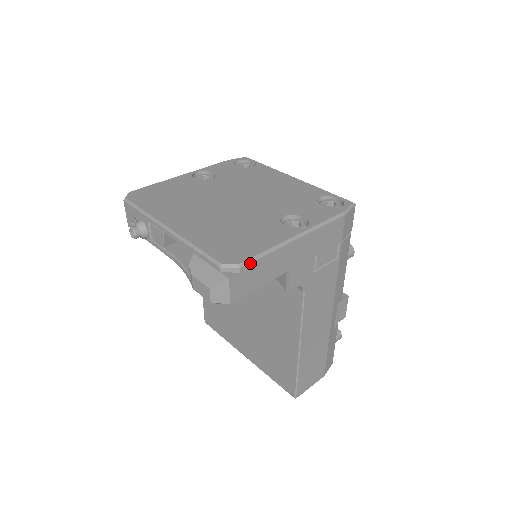
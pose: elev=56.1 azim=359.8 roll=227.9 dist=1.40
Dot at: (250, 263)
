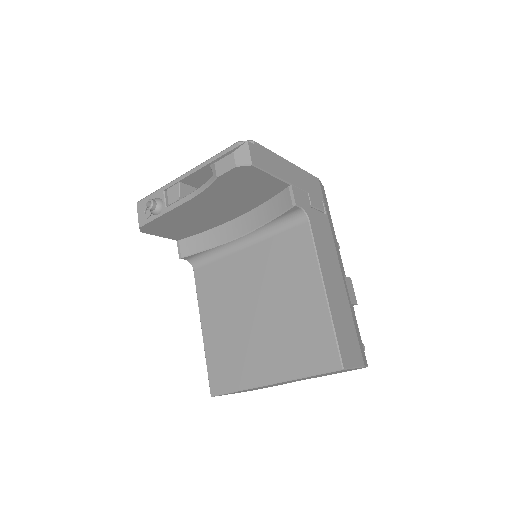
Dot at: (260, 145)
